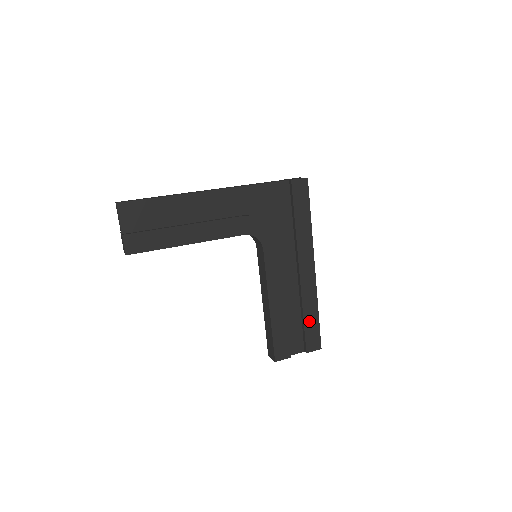
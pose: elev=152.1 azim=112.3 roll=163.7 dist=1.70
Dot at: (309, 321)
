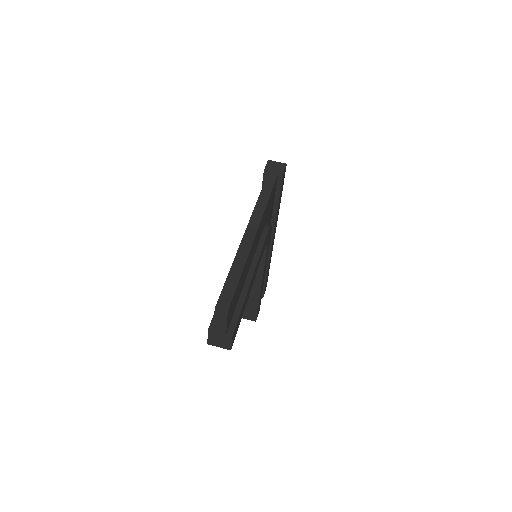
Dot at: (267, 275)
